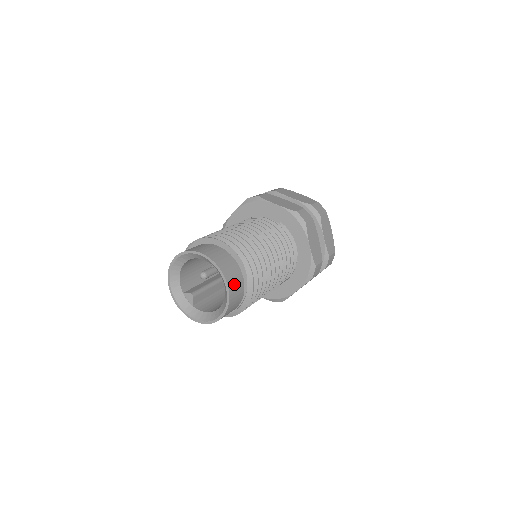
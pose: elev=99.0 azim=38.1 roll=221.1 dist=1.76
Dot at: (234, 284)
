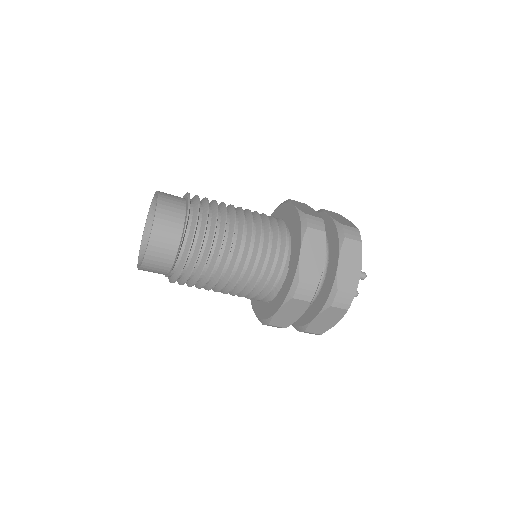
Dot at: (153, 265)
